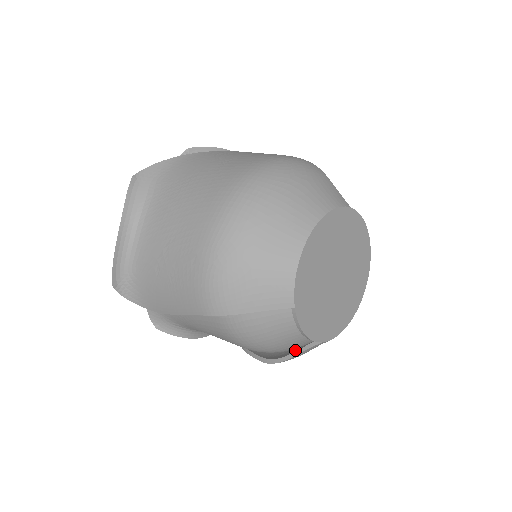
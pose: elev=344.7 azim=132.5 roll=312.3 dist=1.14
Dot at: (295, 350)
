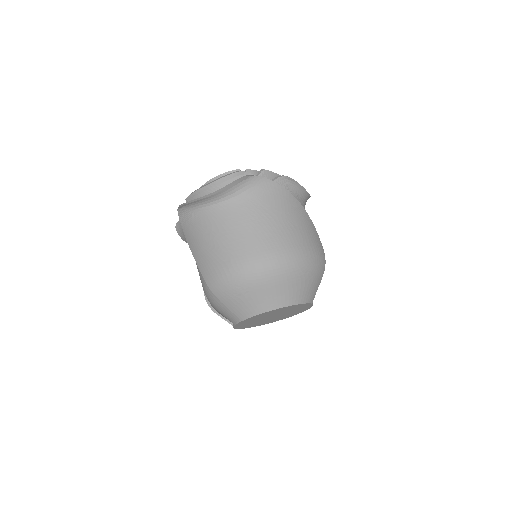
Dot at: occluded
